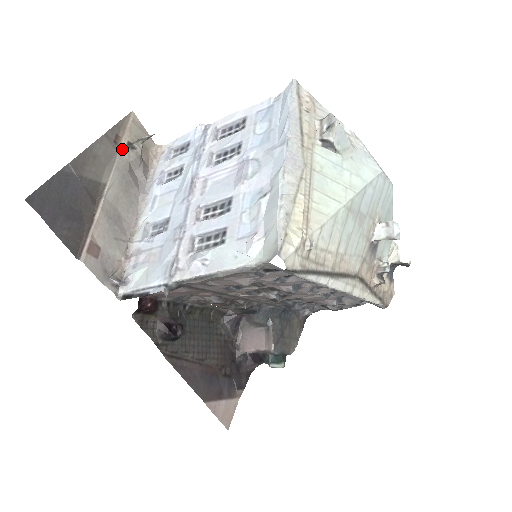
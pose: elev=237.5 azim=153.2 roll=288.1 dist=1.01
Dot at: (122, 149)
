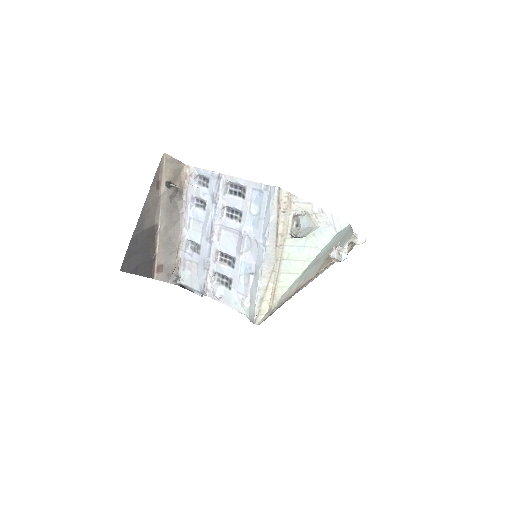
Dot at: (163, 191)
